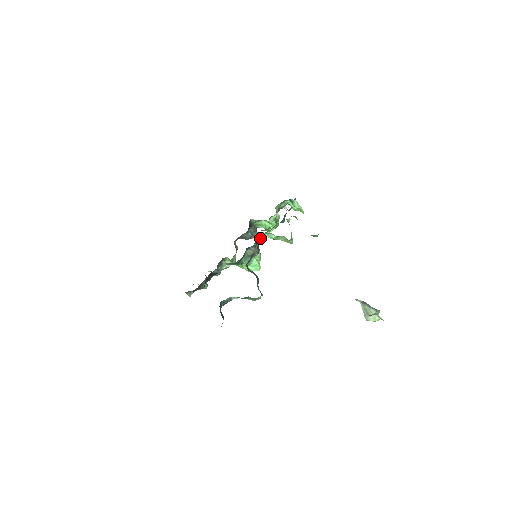
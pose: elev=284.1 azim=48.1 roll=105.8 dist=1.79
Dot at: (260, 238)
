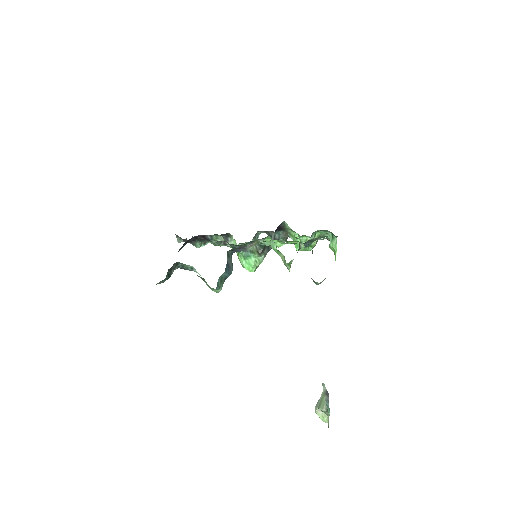
Dot at: (265, 240)
